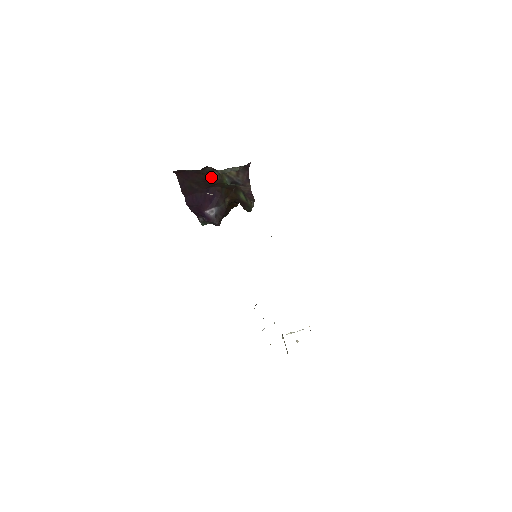
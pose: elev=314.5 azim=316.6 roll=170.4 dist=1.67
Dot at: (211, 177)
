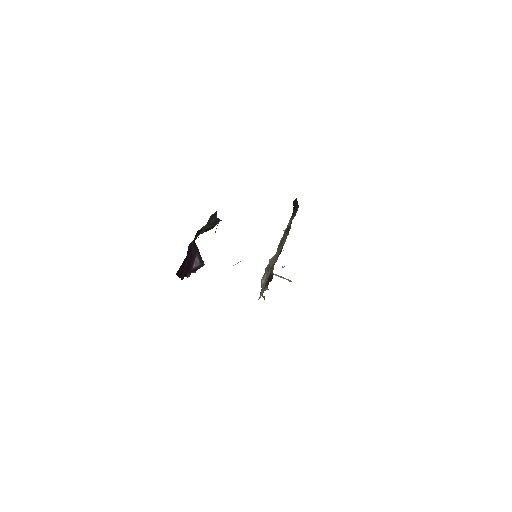
Dot at: occluded
